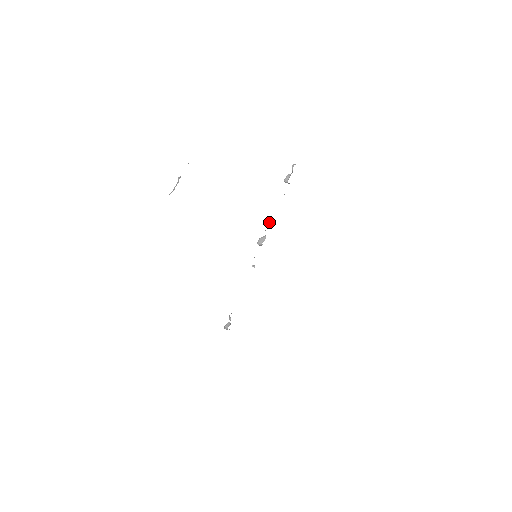
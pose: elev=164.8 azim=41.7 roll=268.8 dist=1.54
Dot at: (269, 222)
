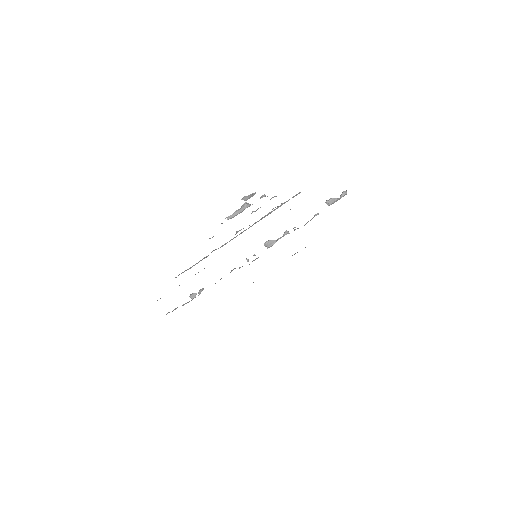
Dot at: (287, 232)
